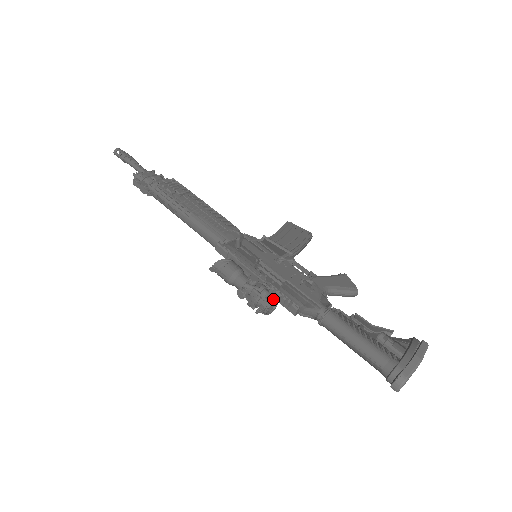
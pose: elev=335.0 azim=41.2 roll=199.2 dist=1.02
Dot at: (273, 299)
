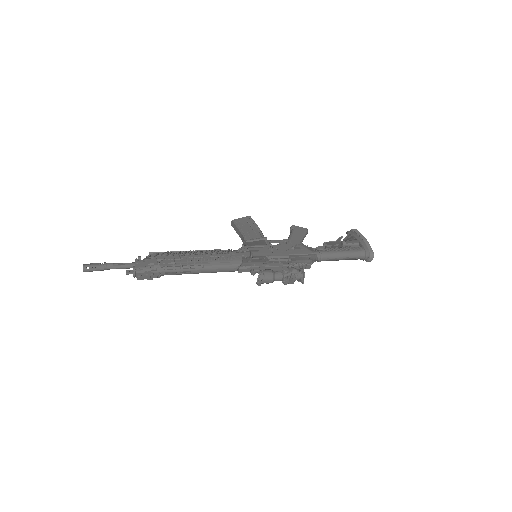
Dot at: (301, 270)
